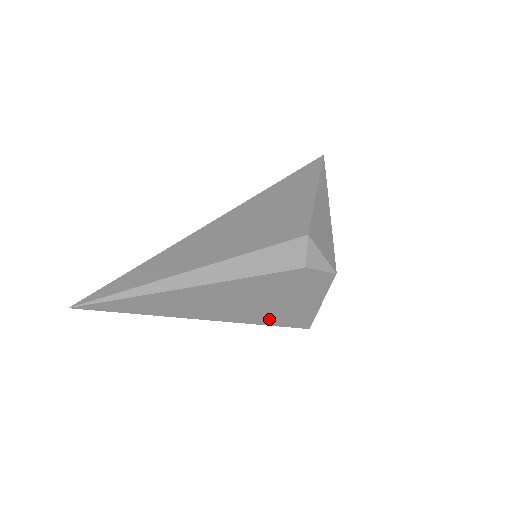
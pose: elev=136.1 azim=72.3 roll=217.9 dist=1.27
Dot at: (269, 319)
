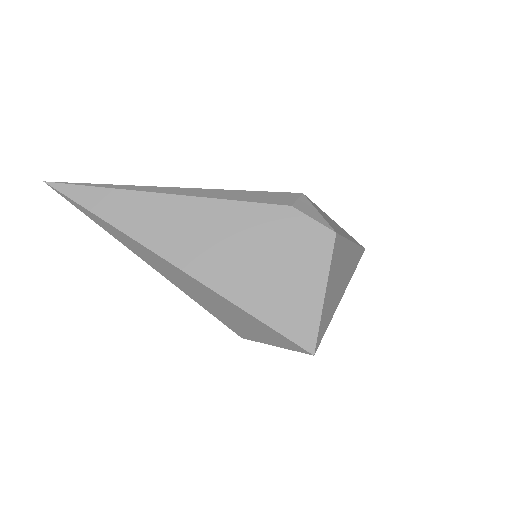
Dot at: (250, 299)
